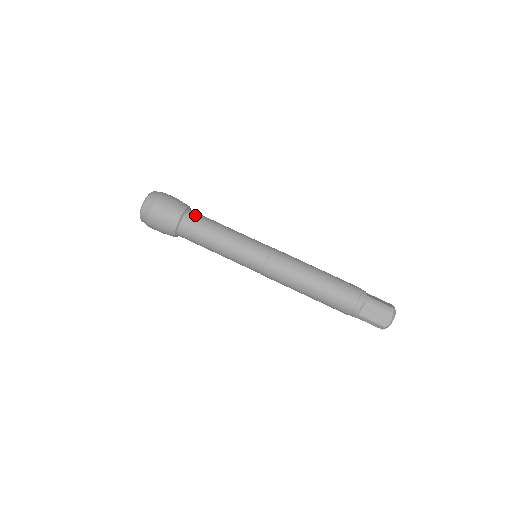
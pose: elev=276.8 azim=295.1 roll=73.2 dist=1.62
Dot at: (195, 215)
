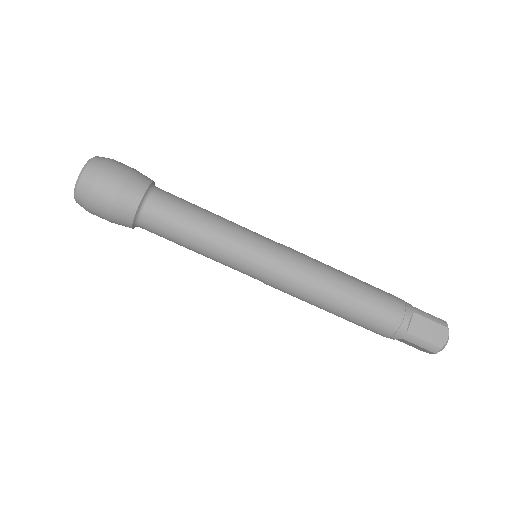
Dot at: (166, 192)
